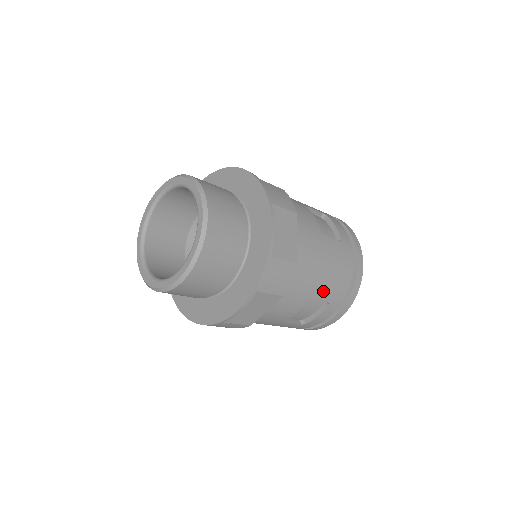
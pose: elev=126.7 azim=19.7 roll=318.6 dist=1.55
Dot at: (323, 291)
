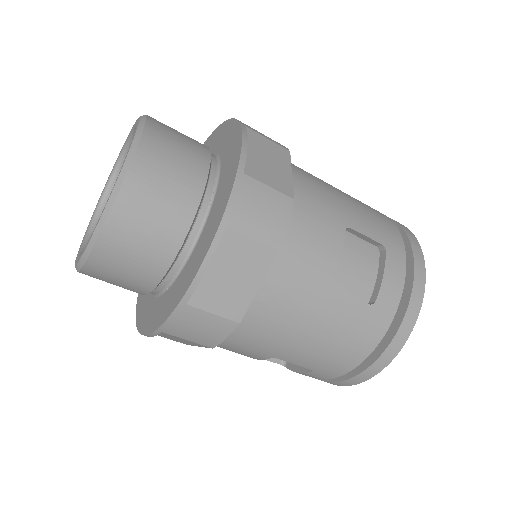
Dot at: (301, 358)
